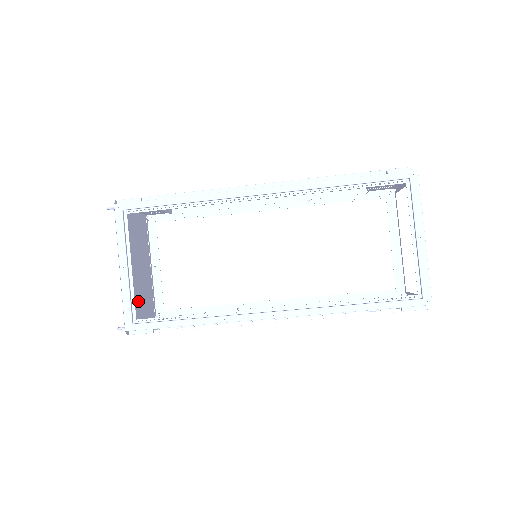
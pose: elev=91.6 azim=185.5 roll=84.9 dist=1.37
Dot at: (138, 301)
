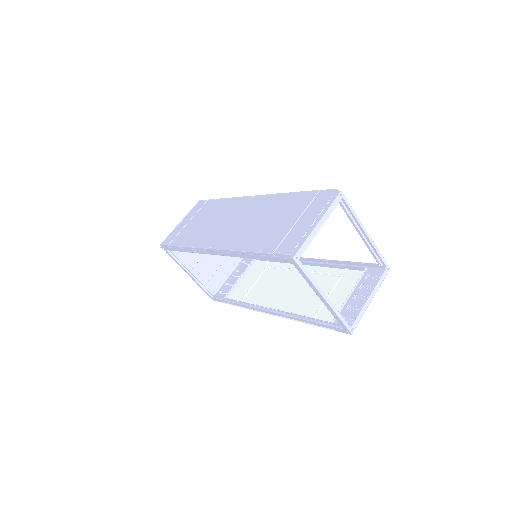
Dot at: (218, 269)
